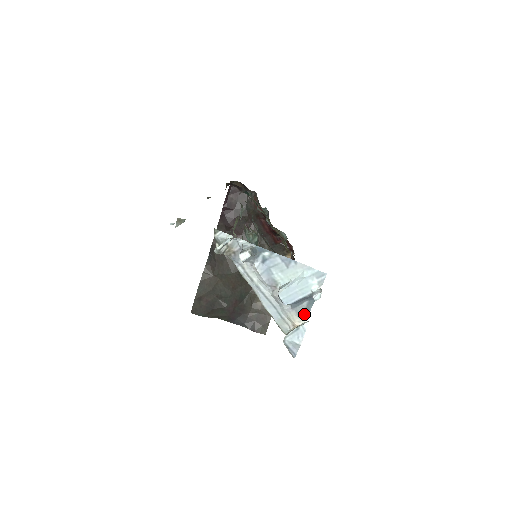
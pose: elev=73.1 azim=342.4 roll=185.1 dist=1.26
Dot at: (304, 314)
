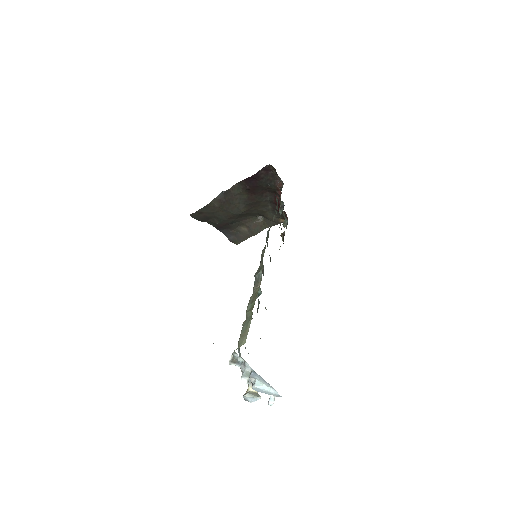
Dot at: occluded
